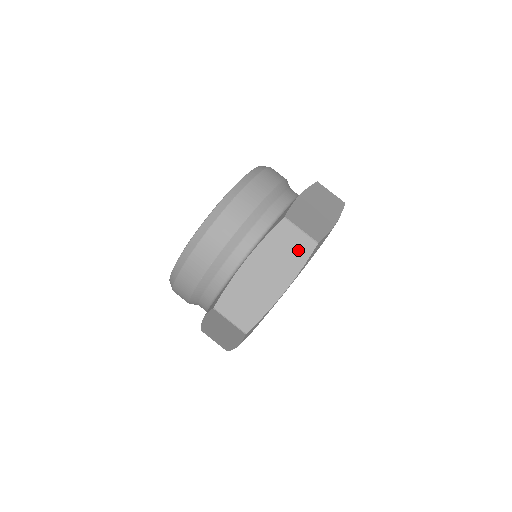
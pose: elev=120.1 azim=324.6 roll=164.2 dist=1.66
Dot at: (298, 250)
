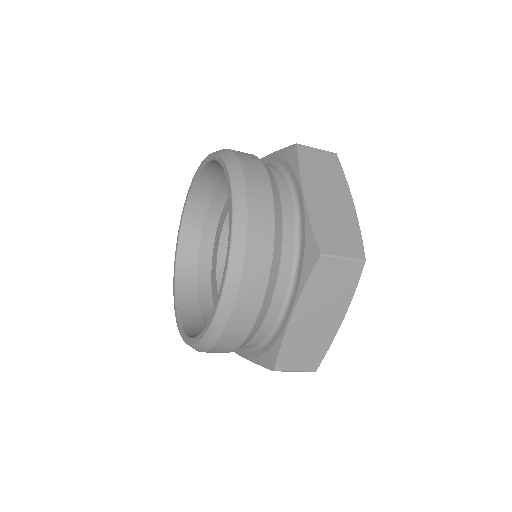
Dot at: (346, 278)
